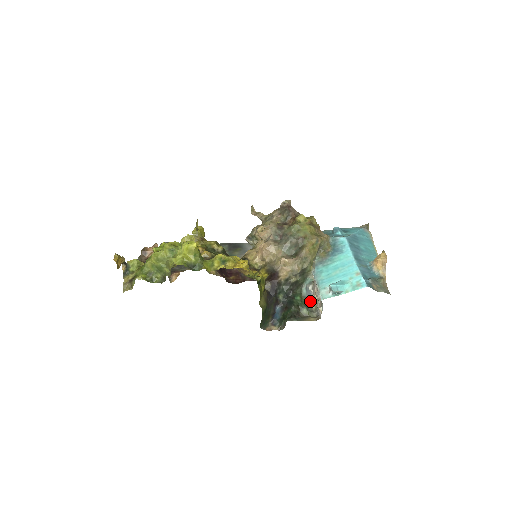
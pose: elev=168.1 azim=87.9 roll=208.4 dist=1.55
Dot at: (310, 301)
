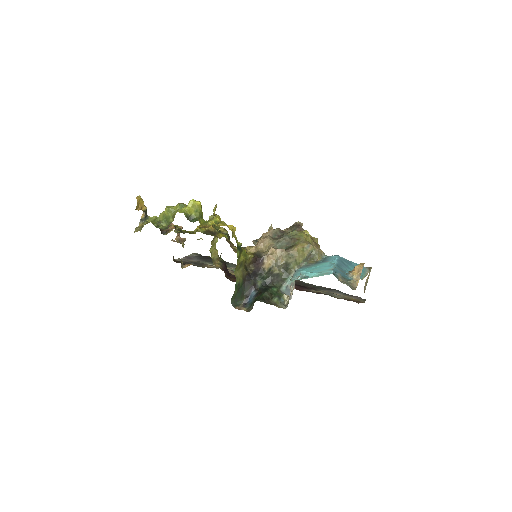
Dot at: (284, 294)
